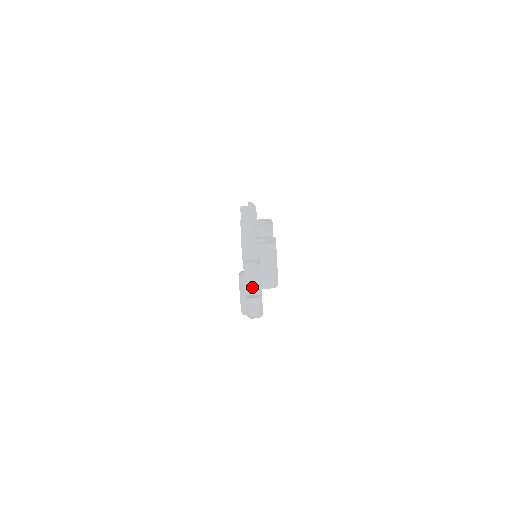
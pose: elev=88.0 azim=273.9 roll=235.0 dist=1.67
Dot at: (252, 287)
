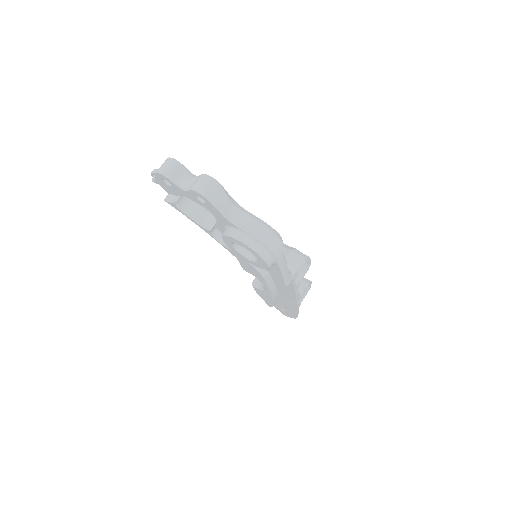
Dot at: (200, 183)
